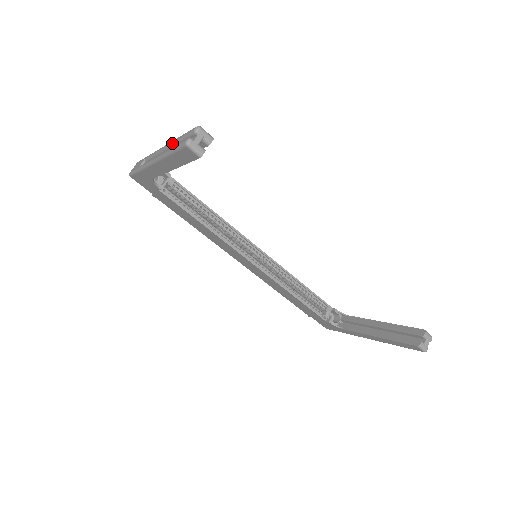
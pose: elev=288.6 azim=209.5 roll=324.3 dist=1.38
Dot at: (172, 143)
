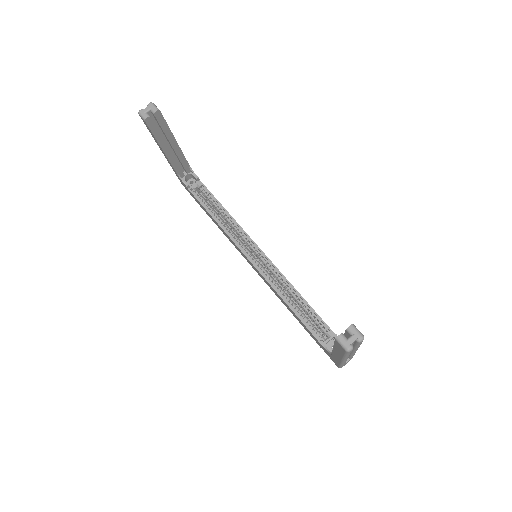
Dot at: occluded
